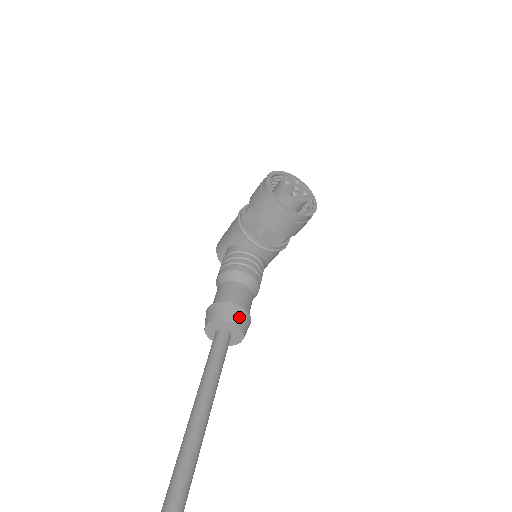
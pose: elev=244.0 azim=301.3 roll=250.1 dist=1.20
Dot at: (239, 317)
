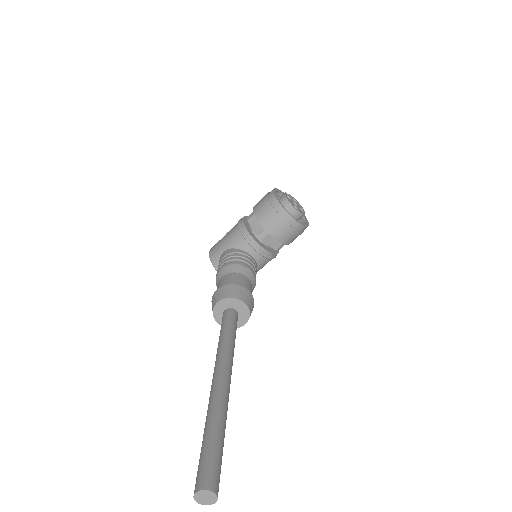
Dot at: (248, 298)
